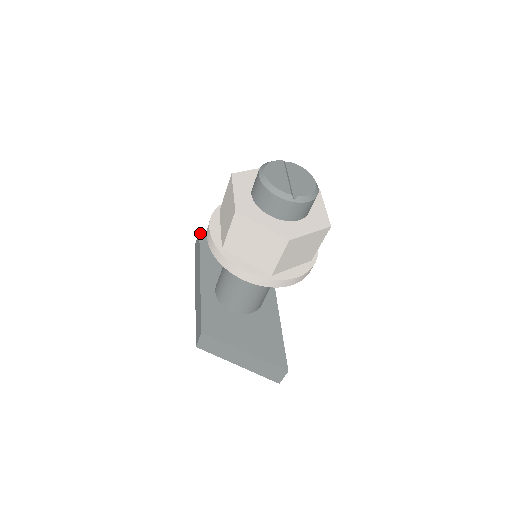
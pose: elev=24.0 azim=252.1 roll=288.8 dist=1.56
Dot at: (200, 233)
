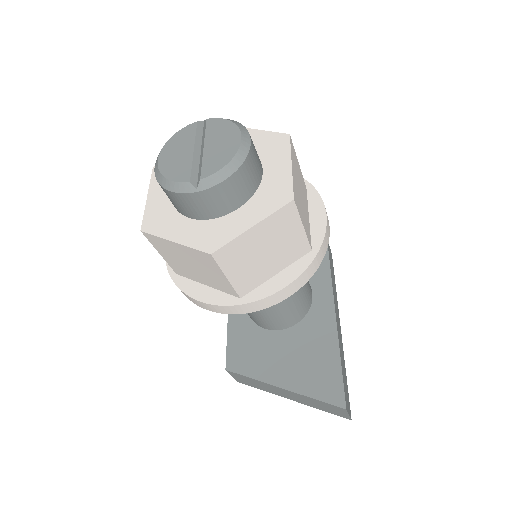
Dot at: occluded
